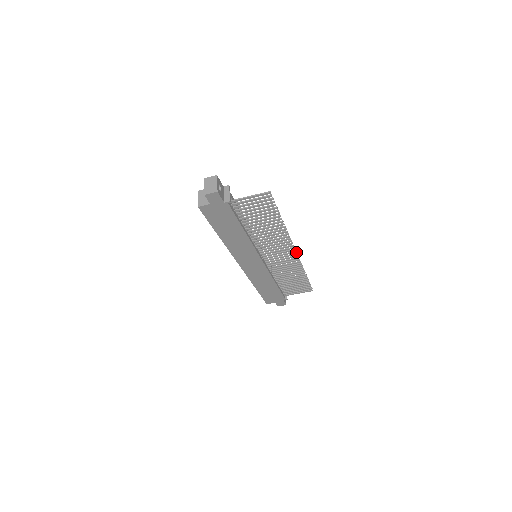
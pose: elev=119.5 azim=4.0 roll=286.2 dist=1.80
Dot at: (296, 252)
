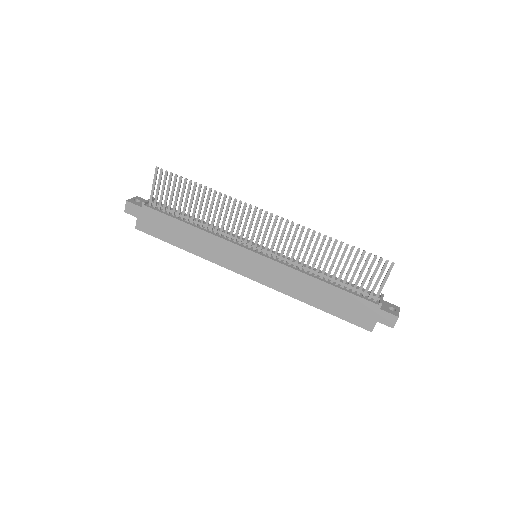
Dot at: (272, 214)
